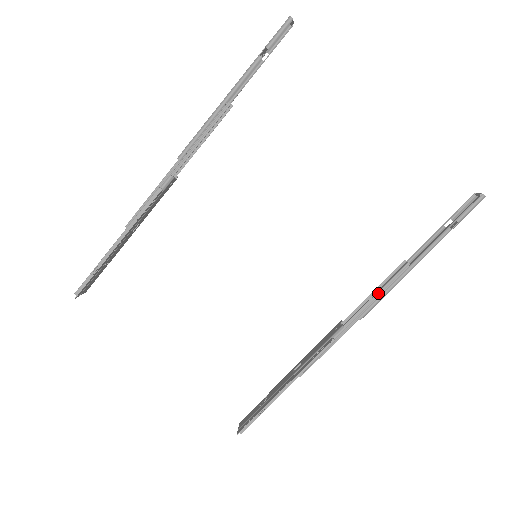
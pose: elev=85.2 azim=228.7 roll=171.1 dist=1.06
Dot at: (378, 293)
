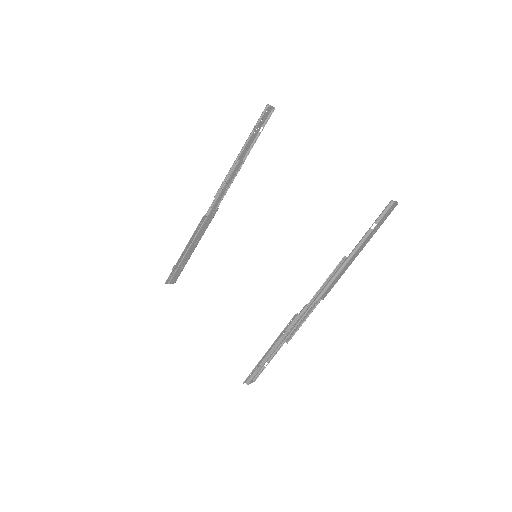
Dot at: (327, 280)
